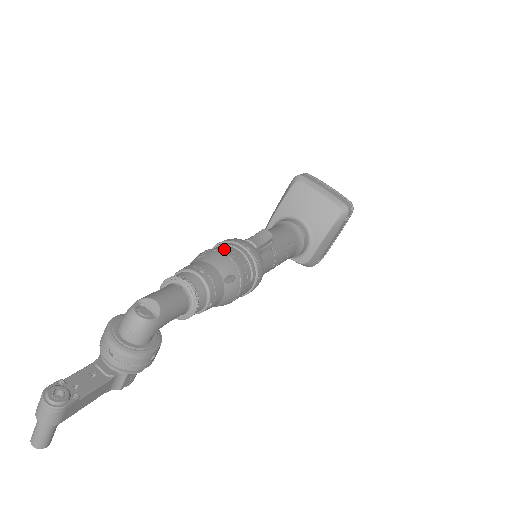
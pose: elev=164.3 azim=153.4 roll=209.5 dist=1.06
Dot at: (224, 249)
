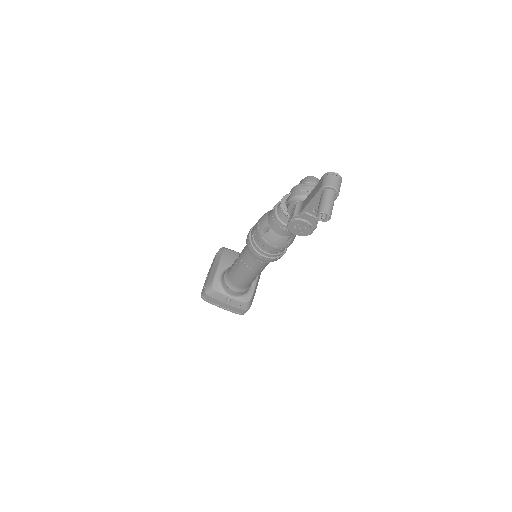
Dot at: occluded
